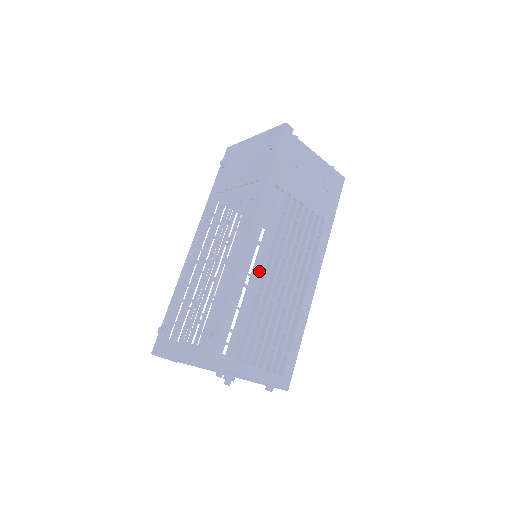
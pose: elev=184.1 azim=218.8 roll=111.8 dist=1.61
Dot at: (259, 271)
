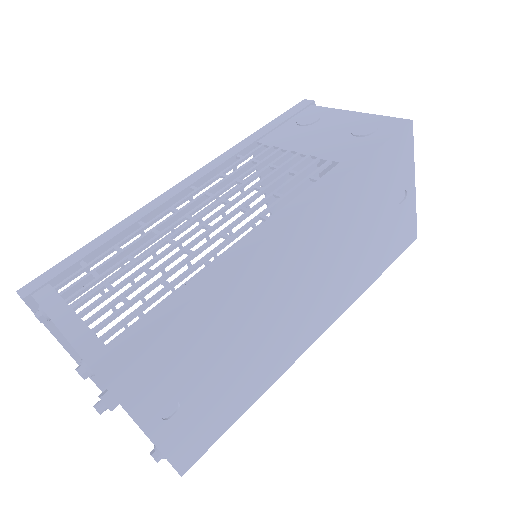
Dot at: (175, 213)
